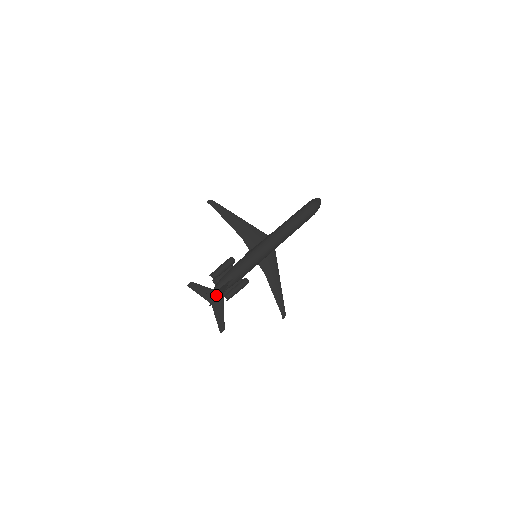
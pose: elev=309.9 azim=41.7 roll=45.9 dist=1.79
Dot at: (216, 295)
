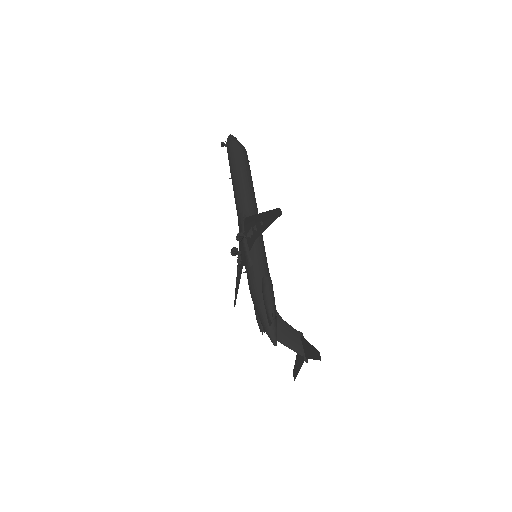
Dot at: (305, 345)
